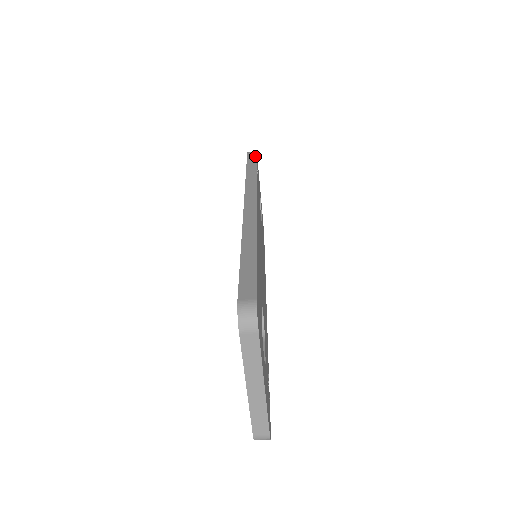
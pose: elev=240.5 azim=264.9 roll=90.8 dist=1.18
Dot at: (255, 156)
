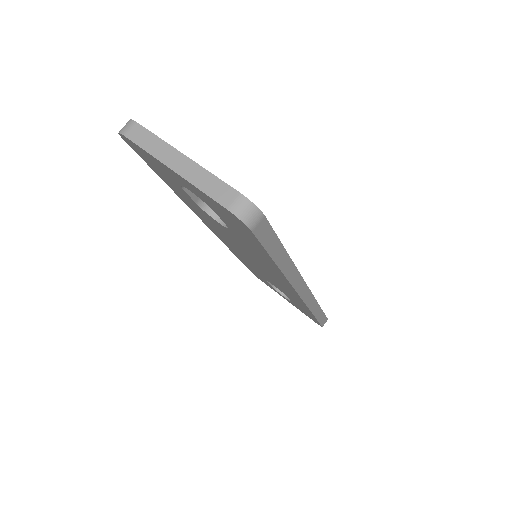
Dot at: occluded
